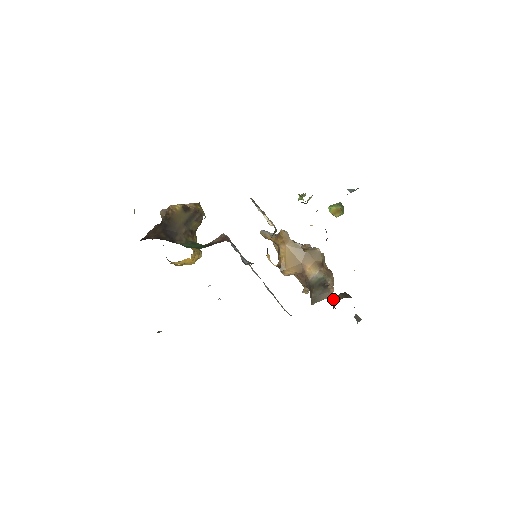
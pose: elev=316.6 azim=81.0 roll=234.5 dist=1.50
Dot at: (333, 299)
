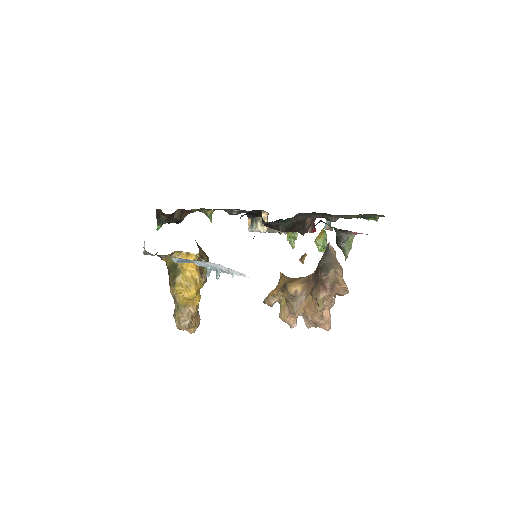
Dot at: (336, 241)
